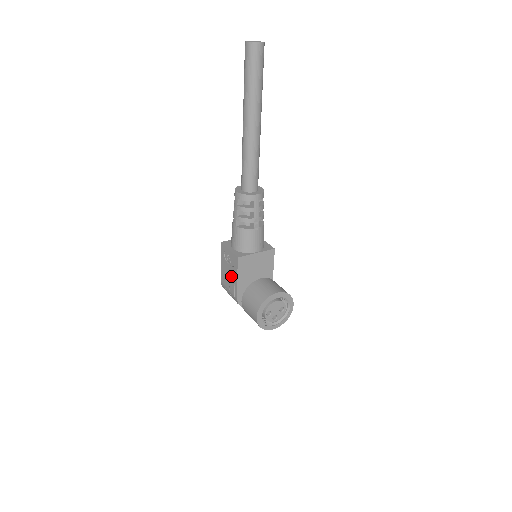
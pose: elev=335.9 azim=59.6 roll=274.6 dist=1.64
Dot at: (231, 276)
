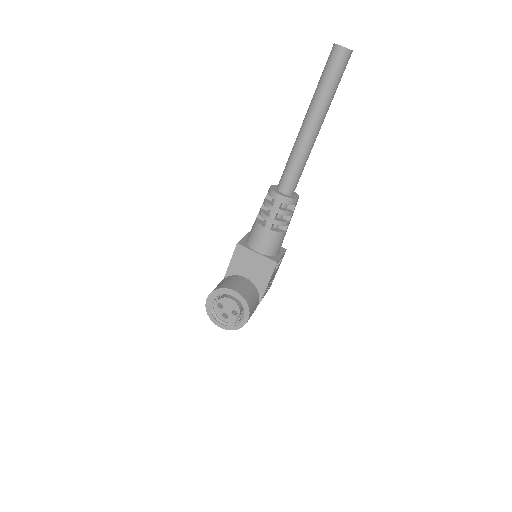
Dot at: occluded
